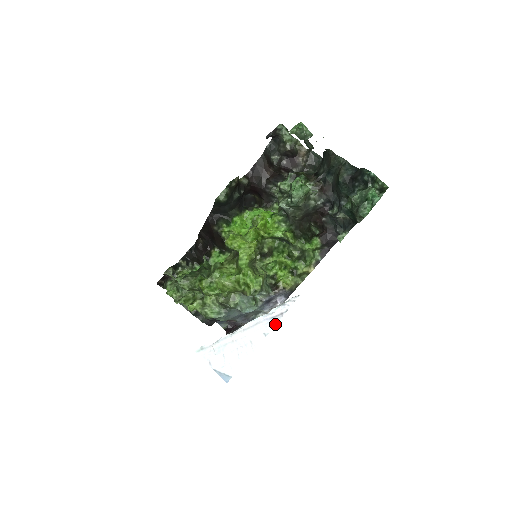
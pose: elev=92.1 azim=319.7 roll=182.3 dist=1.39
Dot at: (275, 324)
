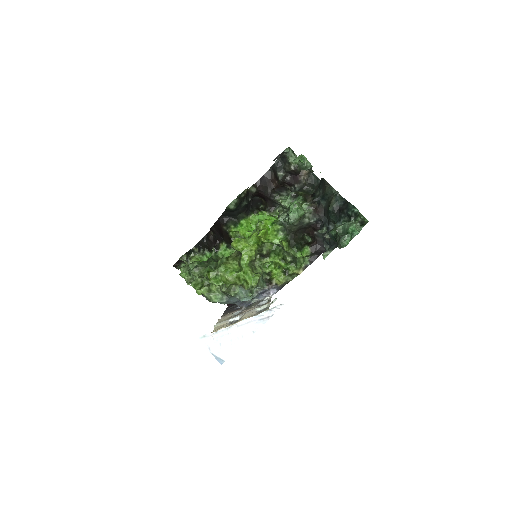
Dot at: (262, 325)
